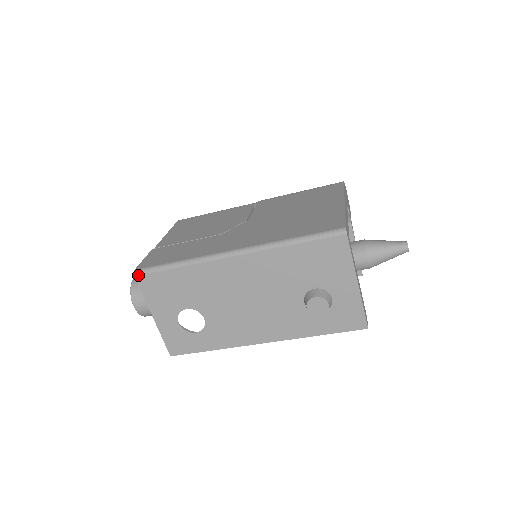
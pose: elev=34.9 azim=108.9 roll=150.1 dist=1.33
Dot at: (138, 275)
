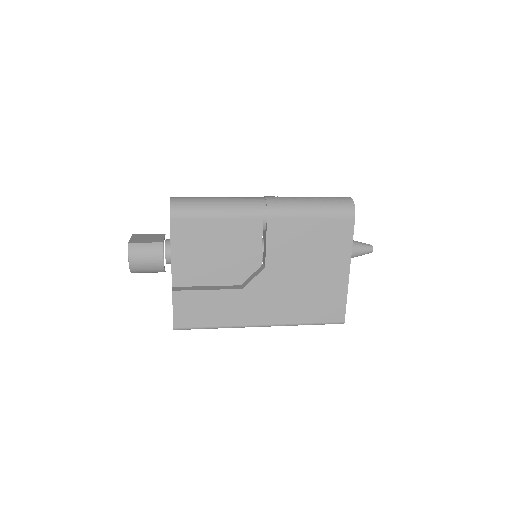
Dot at: occluded
